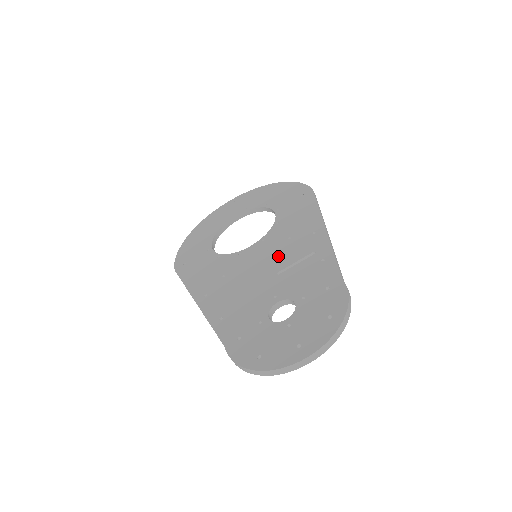
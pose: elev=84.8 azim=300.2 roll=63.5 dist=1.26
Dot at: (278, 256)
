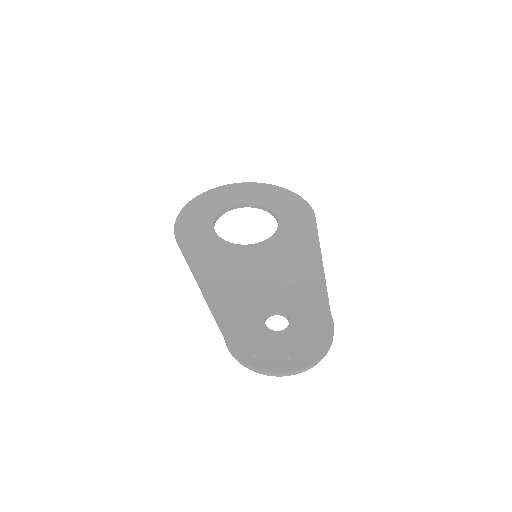
Dot at: (278, 267)
